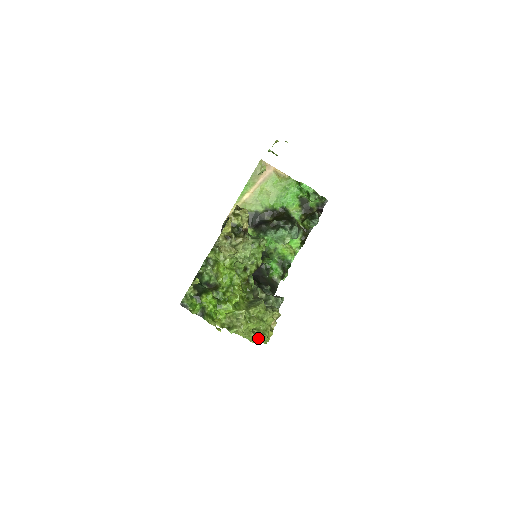
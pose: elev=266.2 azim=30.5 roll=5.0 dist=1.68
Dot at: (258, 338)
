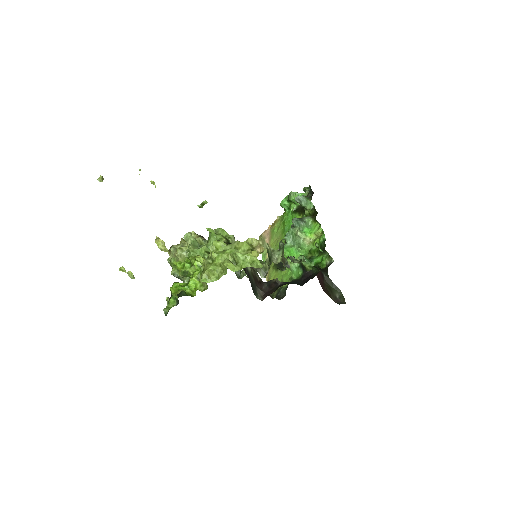
Dot at: (240, 265)
